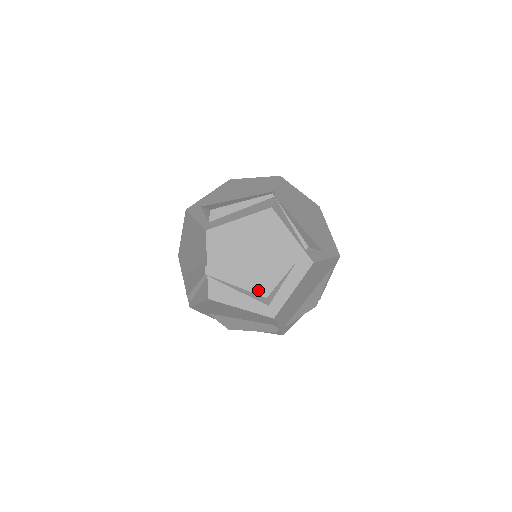
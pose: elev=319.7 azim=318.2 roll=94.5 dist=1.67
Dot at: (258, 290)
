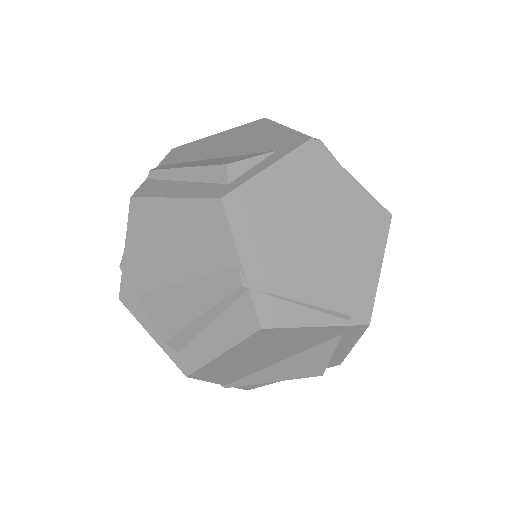
Dot at: (306, 375)
